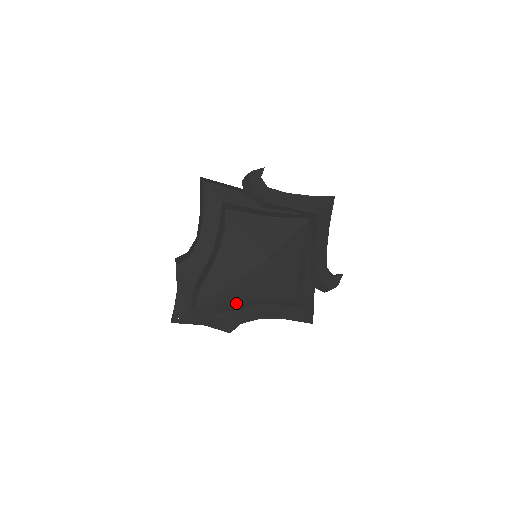
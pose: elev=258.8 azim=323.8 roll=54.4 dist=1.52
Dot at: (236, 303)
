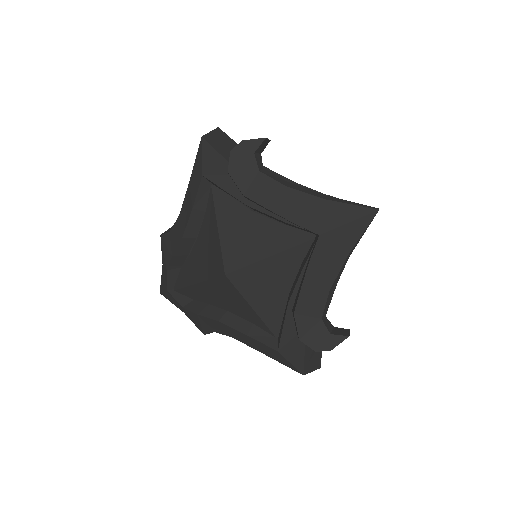
Dot at: (207, 306)
